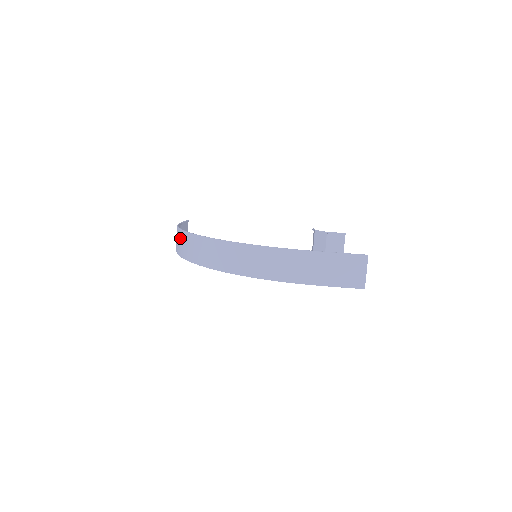
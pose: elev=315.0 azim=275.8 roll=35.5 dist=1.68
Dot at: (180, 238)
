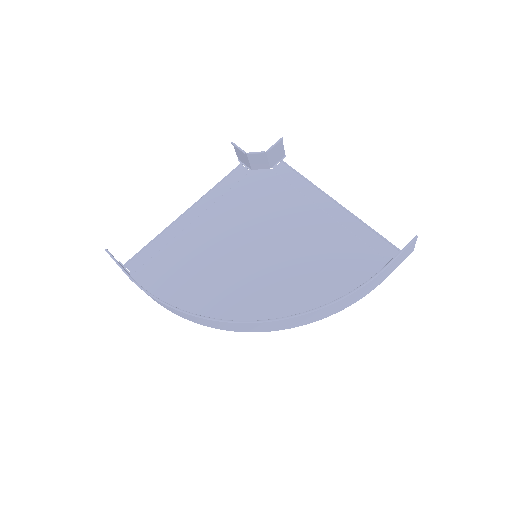
Dot at: (192, 318)
